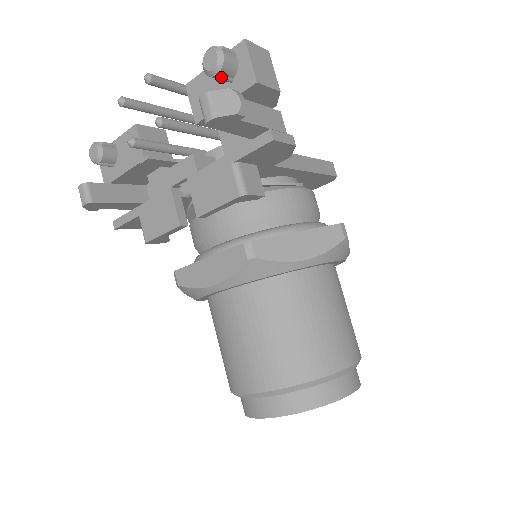
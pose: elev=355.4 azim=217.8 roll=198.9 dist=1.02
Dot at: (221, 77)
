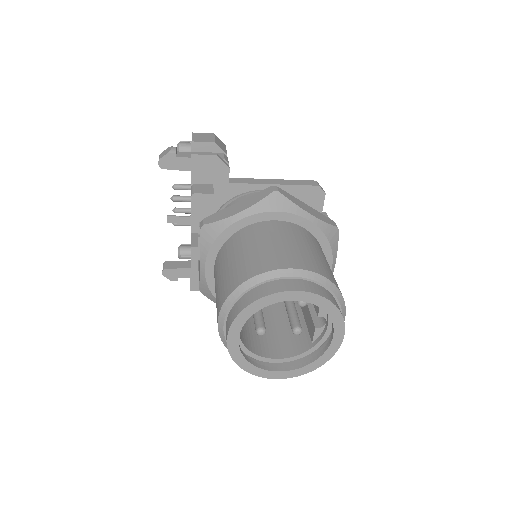
Dot at: occluded
